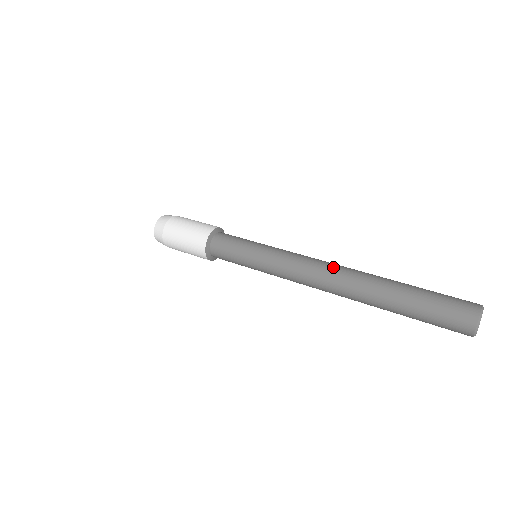
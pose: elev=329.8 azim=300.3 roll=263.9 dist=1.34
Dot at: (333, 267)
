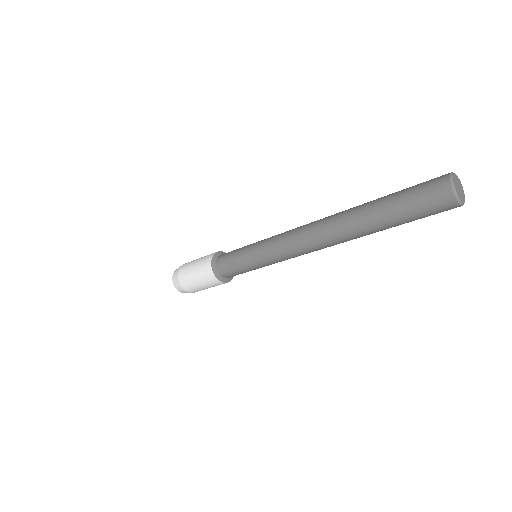
Dot at: (315, 221)
